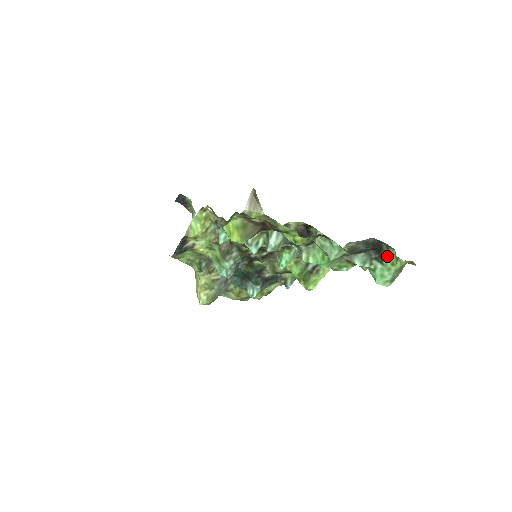
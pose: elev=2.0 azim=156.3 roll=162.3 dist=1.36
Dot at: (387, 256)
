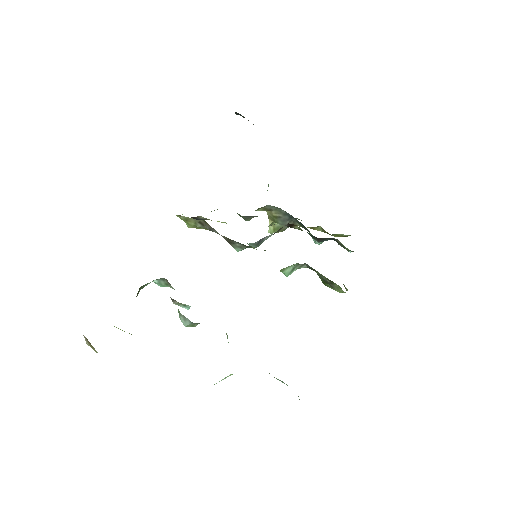
Dot at: occluded
